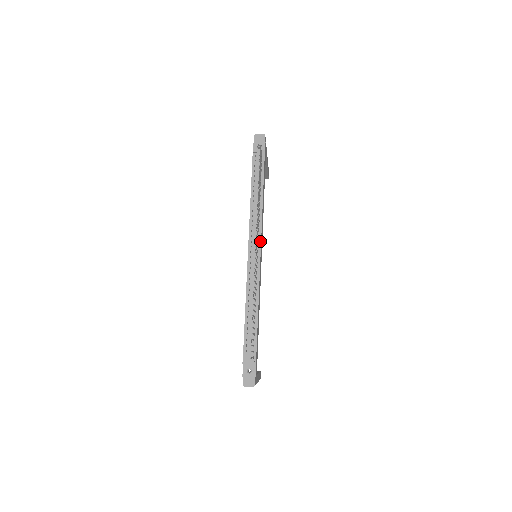
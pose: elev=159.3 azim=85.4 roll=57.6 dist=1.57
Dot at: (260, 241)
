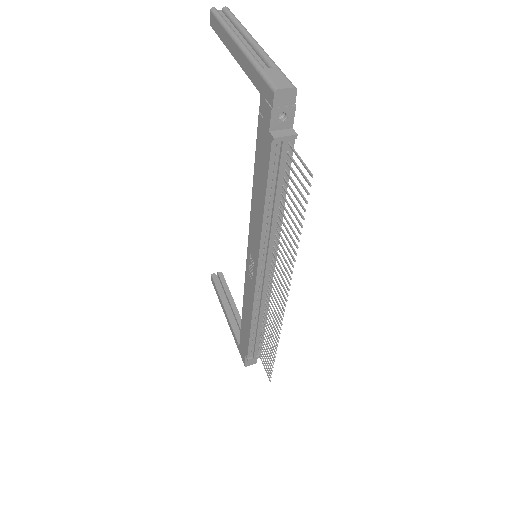
Dot at: occluded
